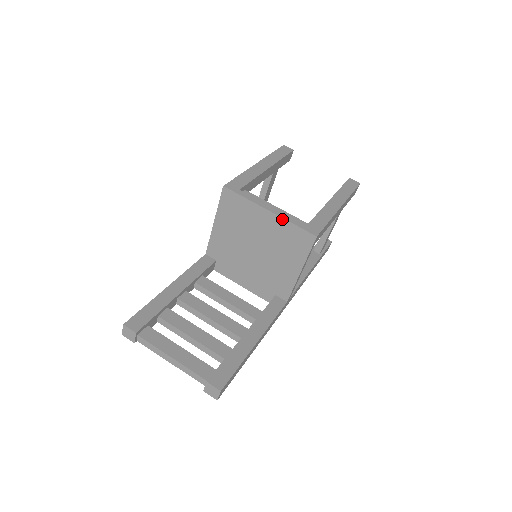
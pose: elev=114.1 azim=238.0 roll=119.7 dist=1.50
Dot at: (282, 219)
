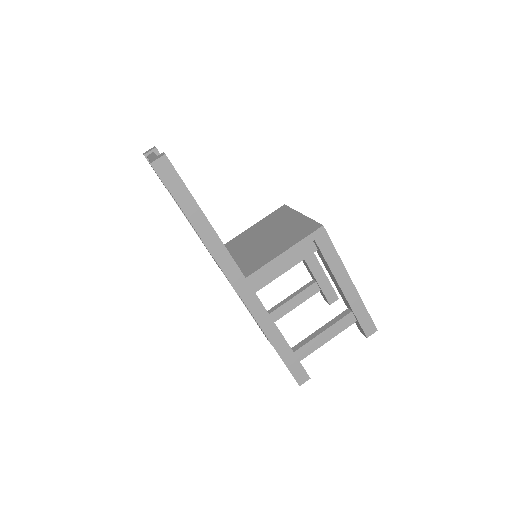
Dot at: (307, 217)
